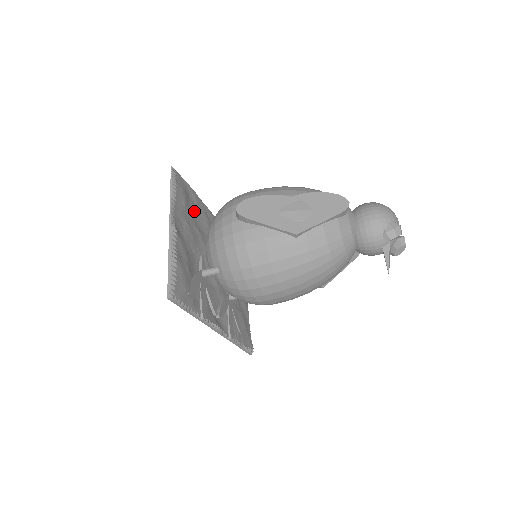
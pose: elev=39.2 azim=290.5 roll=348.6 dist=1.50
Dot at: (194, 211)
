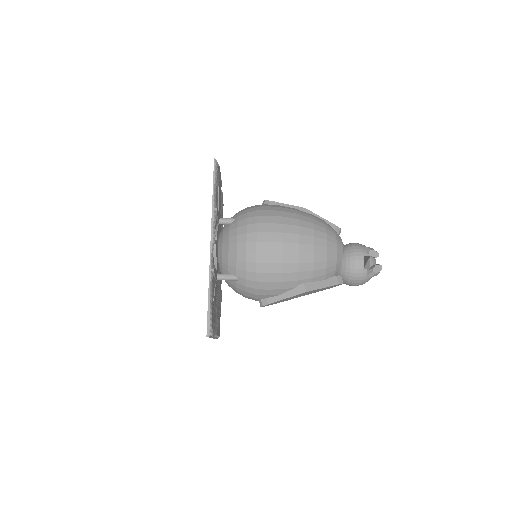
Dot at: occluded
